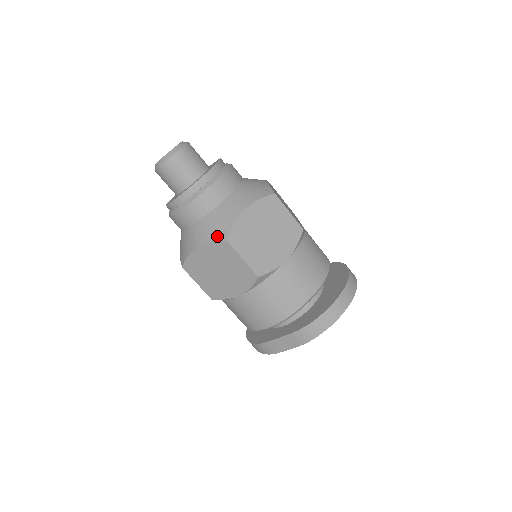
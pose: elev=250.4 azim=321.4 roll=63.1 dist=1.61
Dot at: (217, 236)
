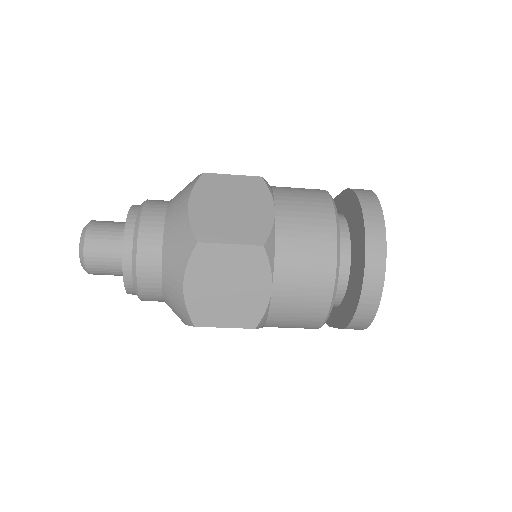
Dot at: (185, 321)
